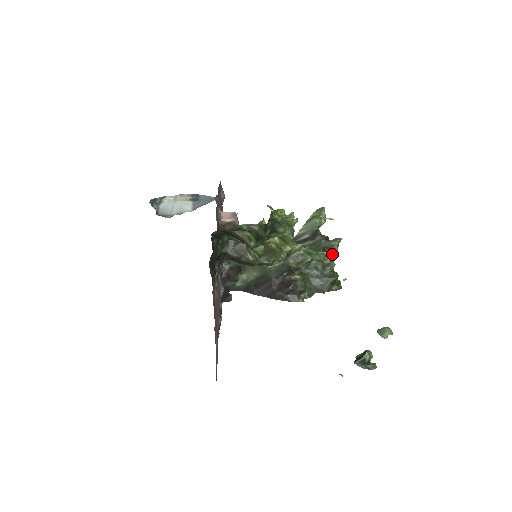
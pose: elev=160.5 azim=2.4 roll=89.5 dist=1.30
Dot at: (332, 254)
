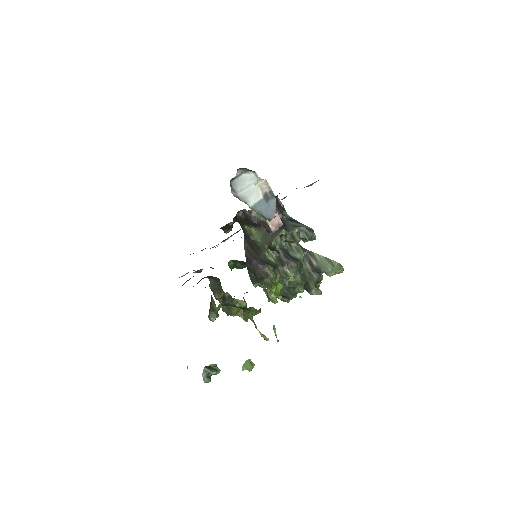
Dot at: occluded
